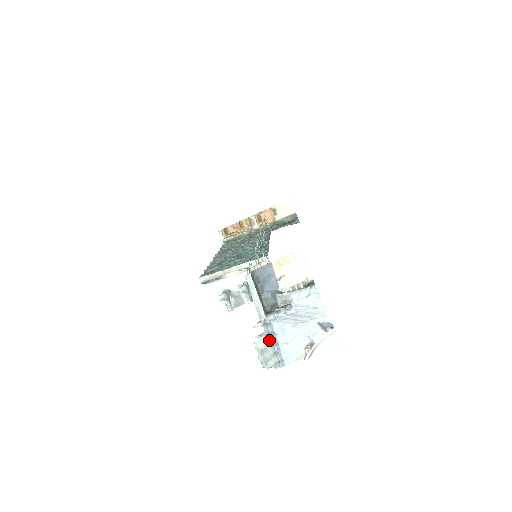
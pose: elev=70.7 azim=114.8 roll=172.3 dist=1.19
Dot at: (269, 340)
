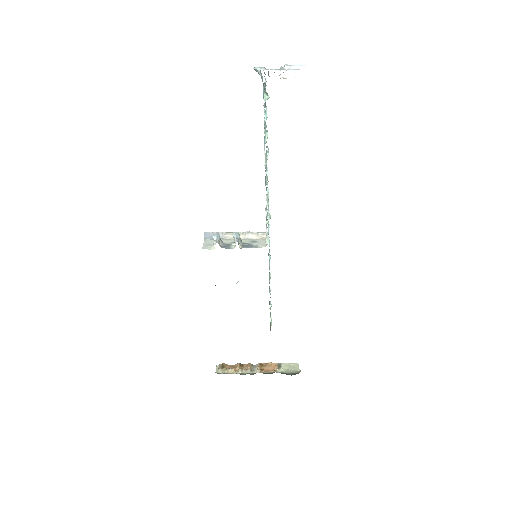
Dot at: occluded
